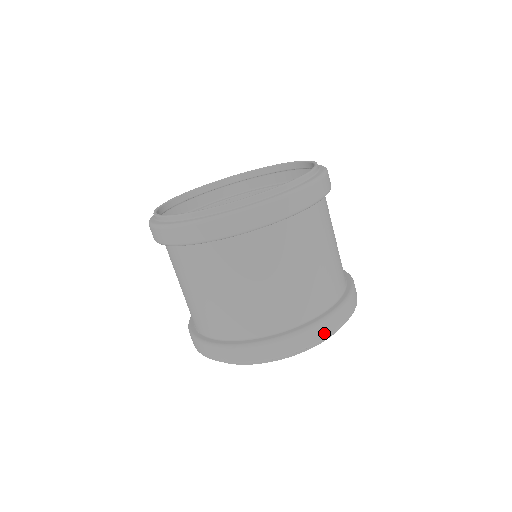
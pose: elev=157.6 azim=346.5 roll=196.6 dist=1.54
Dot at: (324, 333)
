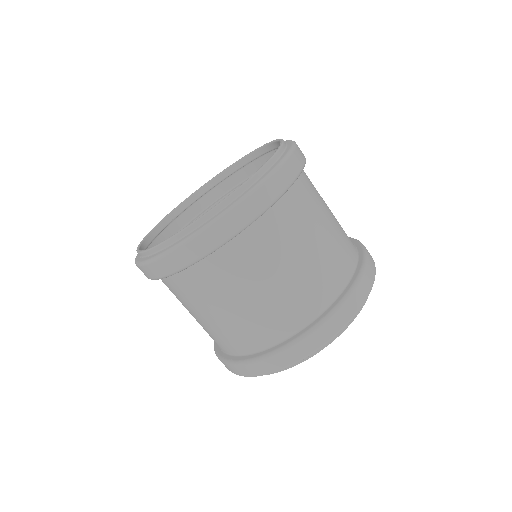
Dot at: (338, 325)
